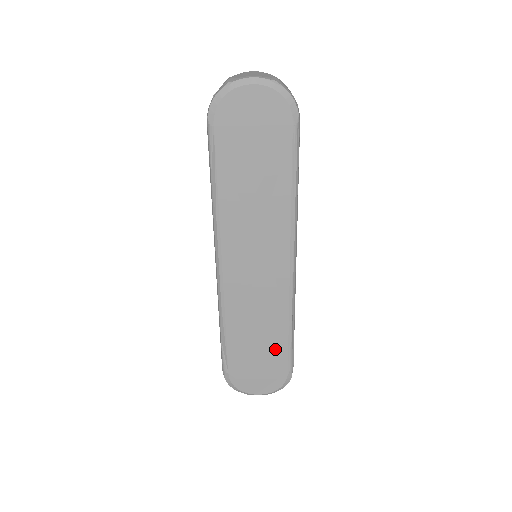
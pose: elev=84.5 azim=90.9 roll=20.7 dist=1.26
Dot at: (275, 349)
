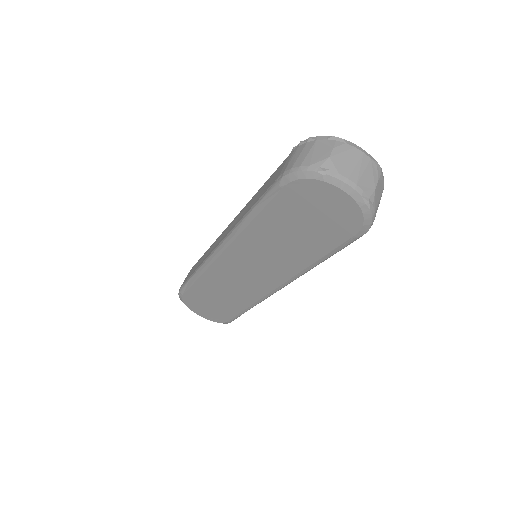
Dot at: (227, 309)
